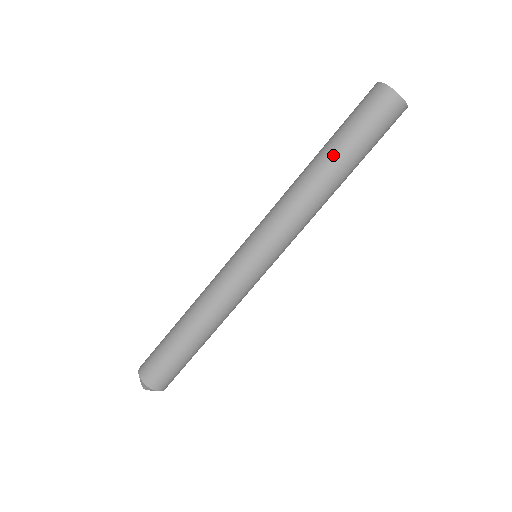
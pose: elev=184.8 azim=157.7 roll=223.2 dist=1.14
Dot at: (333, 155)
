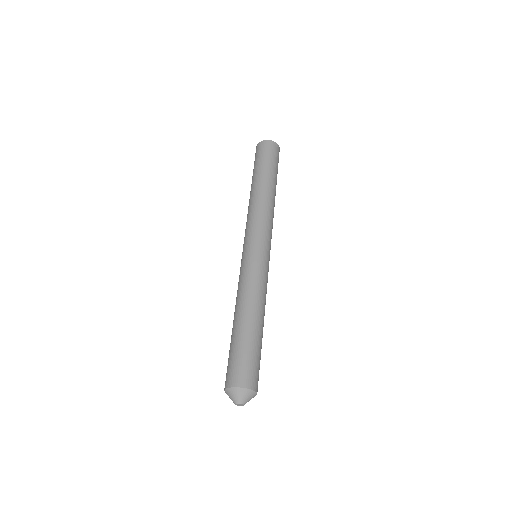
Dot at: (252, 182)
